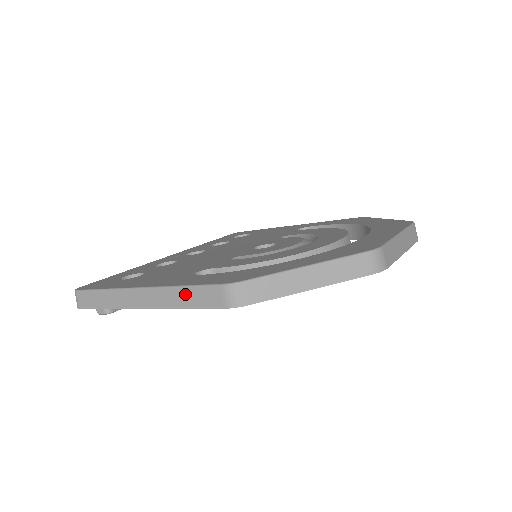
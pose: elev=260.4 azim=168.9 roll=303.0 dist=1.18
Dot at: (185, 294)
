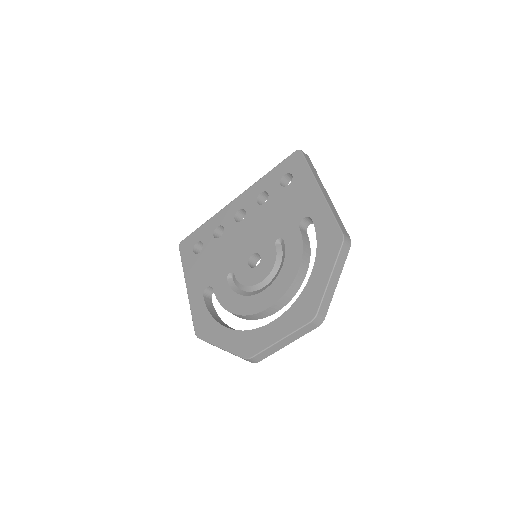
Dot at: occluded
